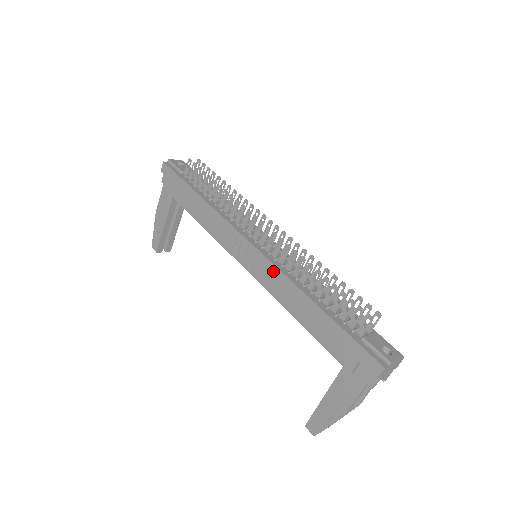
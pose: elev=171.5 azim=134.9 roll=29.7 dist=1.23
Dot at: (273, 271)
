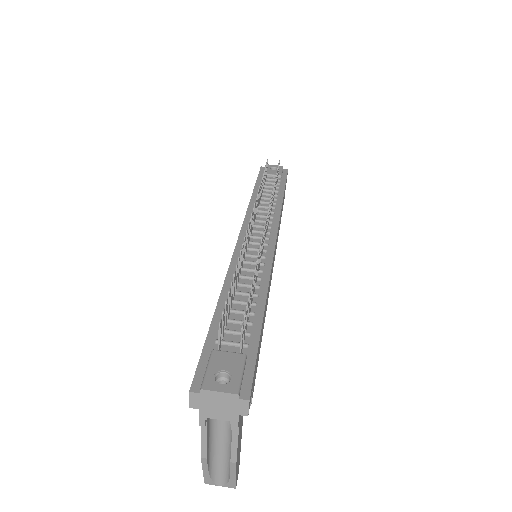
Dot at: occluded
